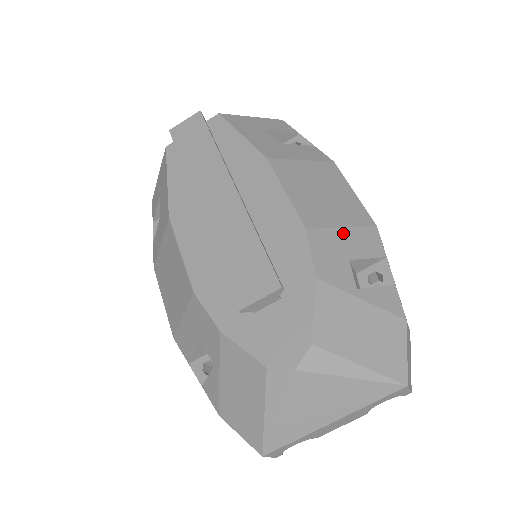
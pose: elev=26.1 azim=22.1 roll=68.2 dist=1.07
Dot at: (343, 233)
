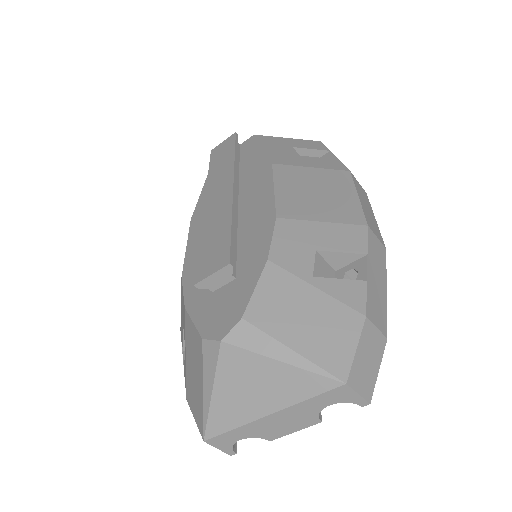
Dot at: (320, 226)
